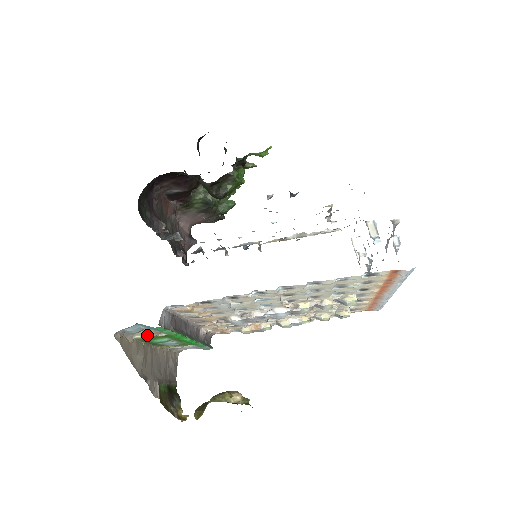
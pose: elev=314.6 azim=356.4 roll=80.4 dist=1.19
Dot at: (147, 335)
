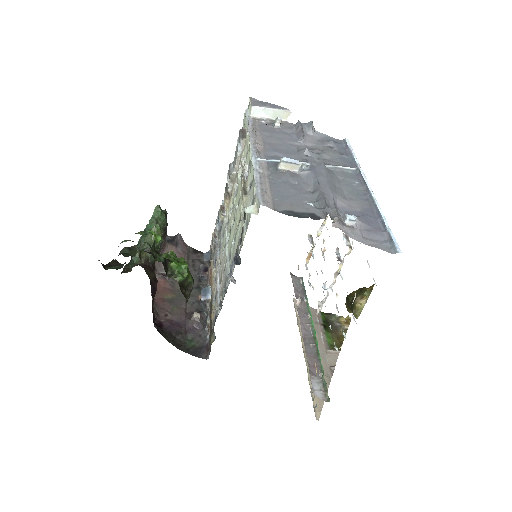
Dot at: occluded
